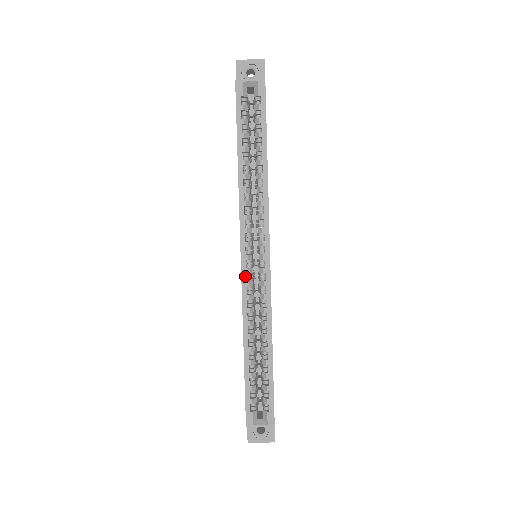
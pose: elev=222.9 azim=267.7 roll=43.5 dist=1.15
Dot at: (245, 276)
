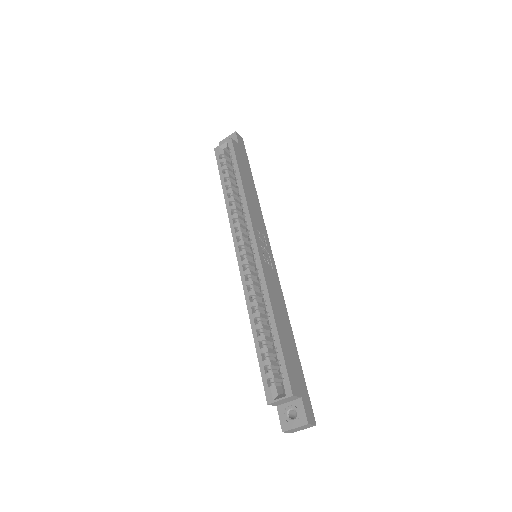
Dot at: (242, 267)
